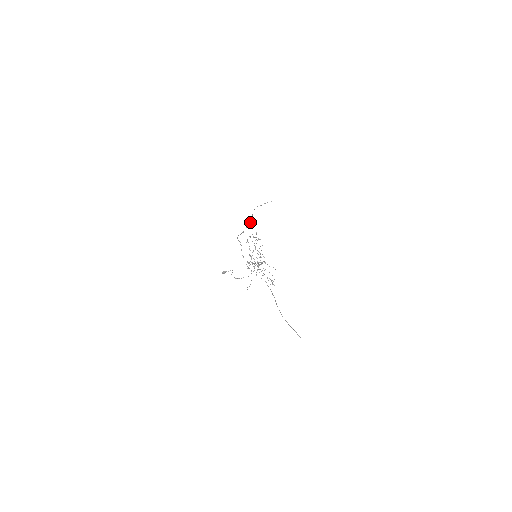
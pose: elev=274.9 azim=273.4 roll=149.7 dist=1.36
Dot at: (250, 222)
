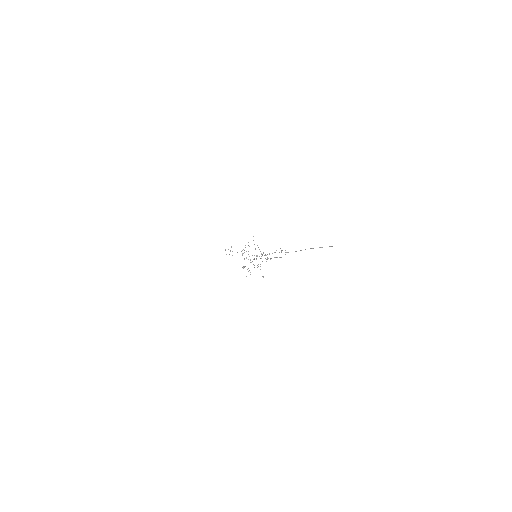
Dot at: (229, 254)
